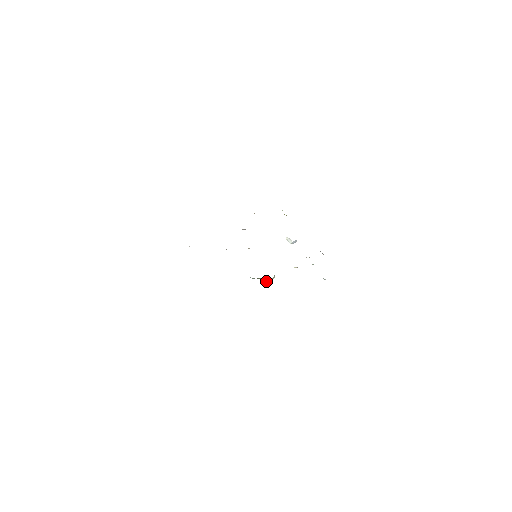
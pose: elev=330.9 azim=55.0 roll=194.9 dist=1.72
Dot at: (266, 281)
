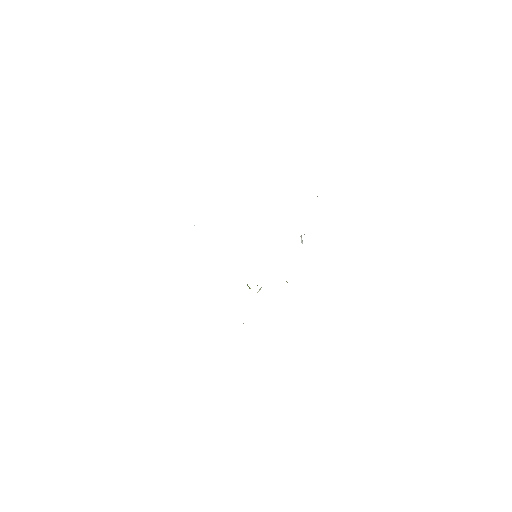
Dot at: occluded
